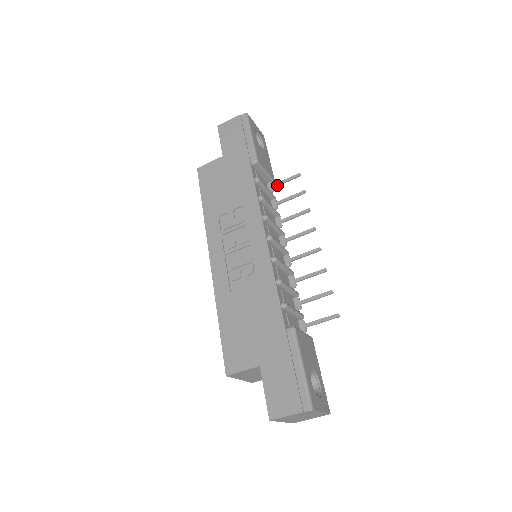
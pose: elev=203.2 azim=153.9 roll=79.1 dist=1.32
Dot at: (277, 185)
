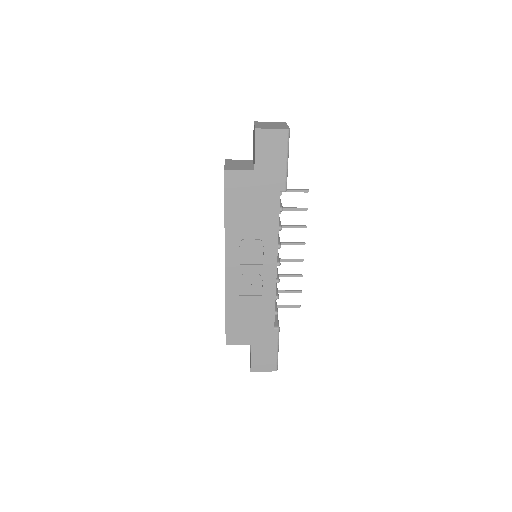
Dot at: occluded
